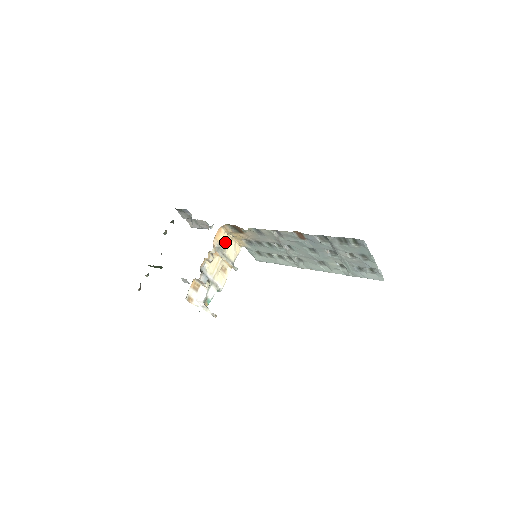
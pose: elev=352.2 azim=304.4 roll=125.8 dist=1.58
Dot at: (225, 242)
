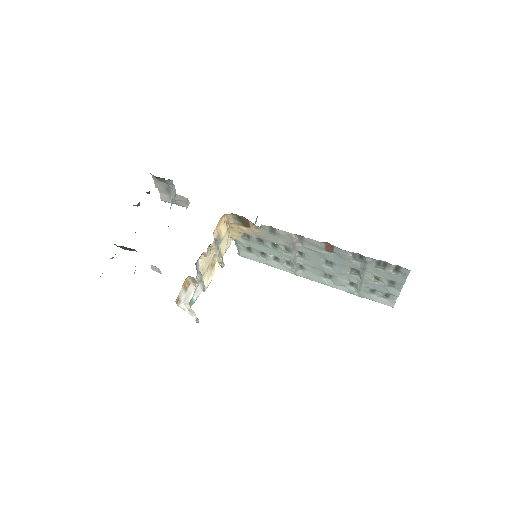
Dot at: (223, 233)
